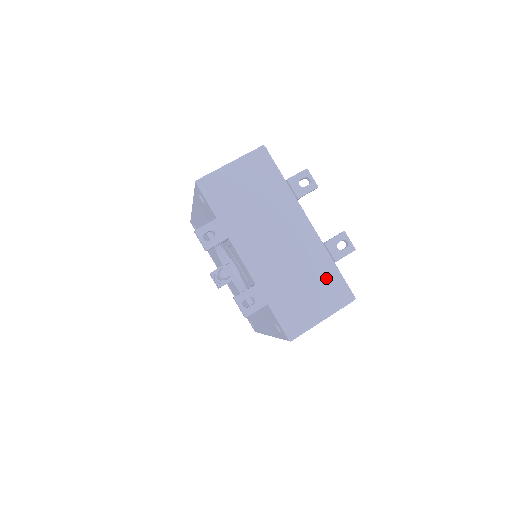
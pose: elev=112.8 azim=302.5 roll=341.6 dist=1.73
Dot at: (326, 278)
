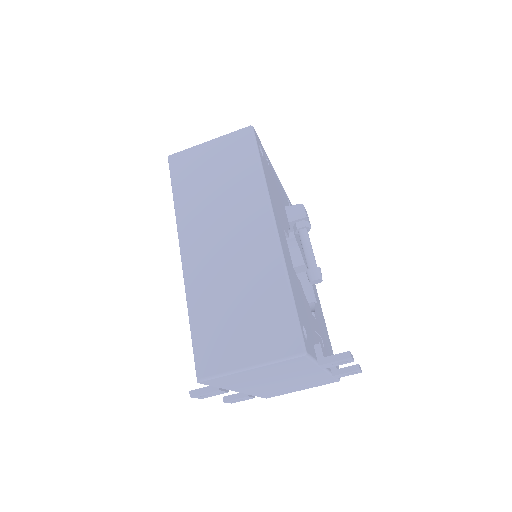
Dot at: (320, 382)
